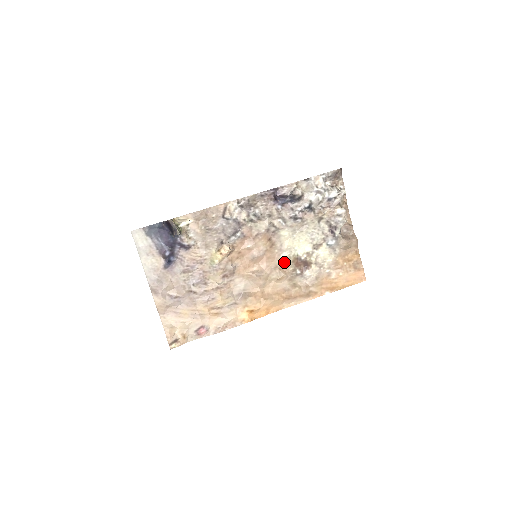
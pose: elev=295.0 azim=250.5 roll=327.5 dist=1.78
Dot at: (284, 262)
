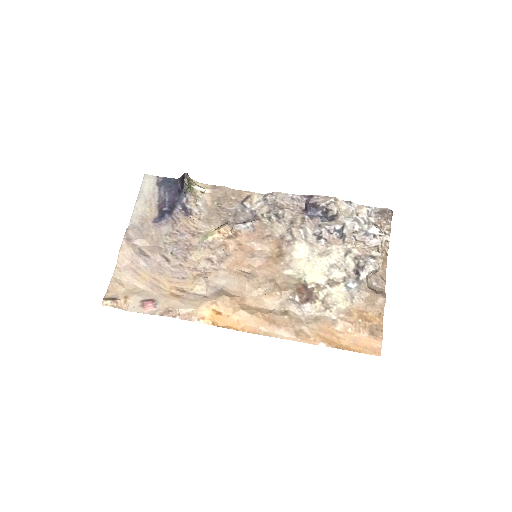
Dot at: (285, 280)
